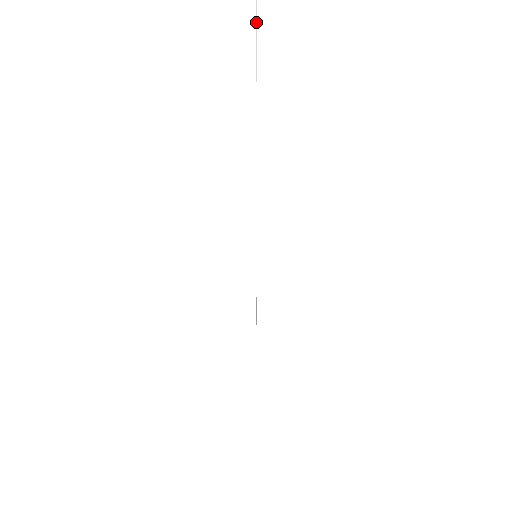
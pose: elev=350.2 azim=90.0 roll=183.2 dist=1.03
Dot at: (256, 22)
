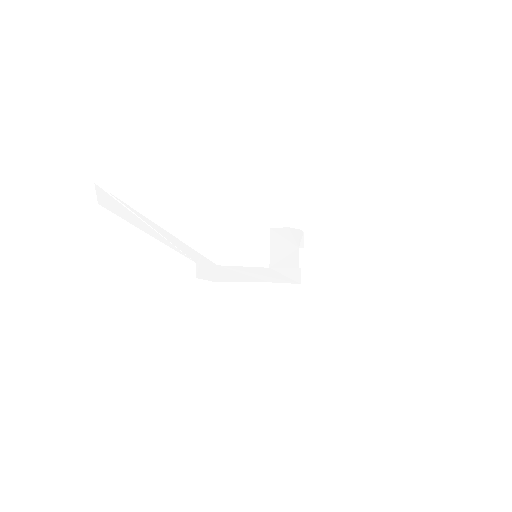
Dot at: (118, 201)
